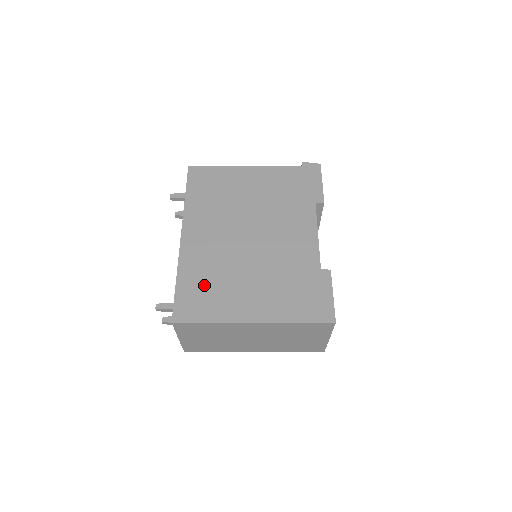
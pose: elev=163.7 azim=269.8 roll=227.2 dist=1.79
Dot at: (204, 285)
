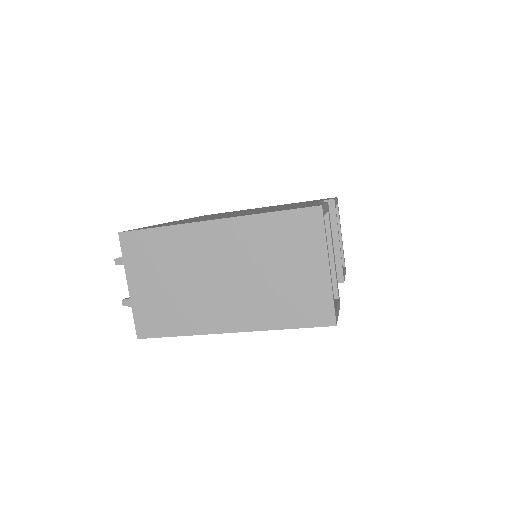
Dot at: (173, 223)
